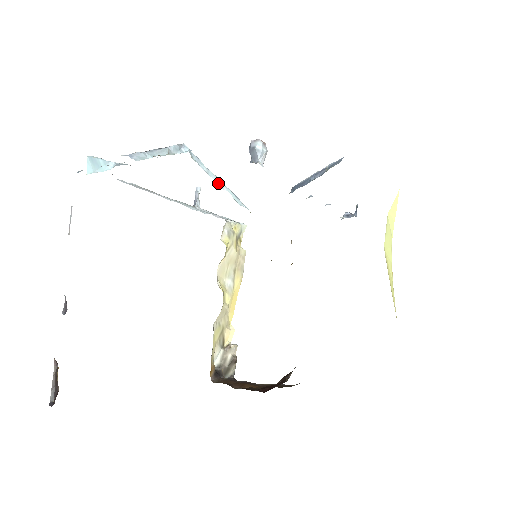
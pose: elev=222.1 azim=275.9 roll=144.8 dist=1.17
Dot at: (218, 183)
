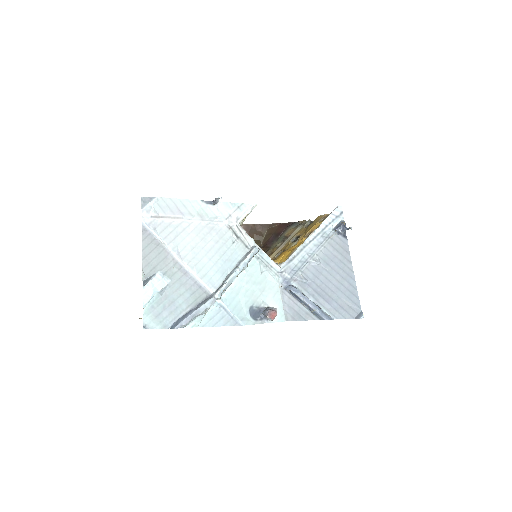
Dot at: (238, 275)
